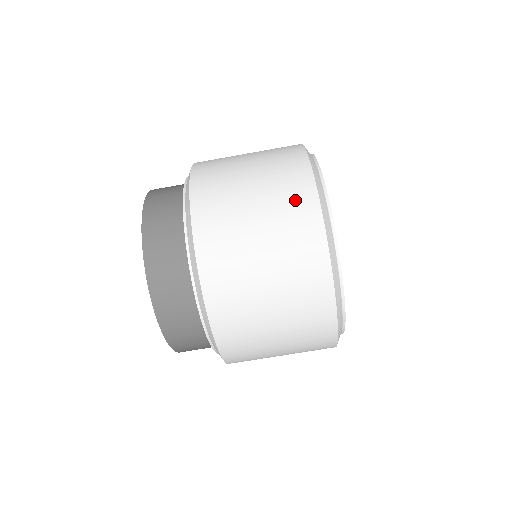
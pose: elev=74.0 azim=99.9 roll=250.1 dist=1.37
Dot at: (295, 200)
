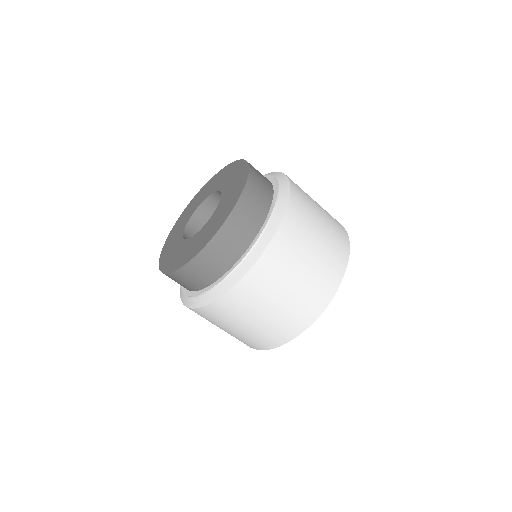
Dot at: (338, 227)
